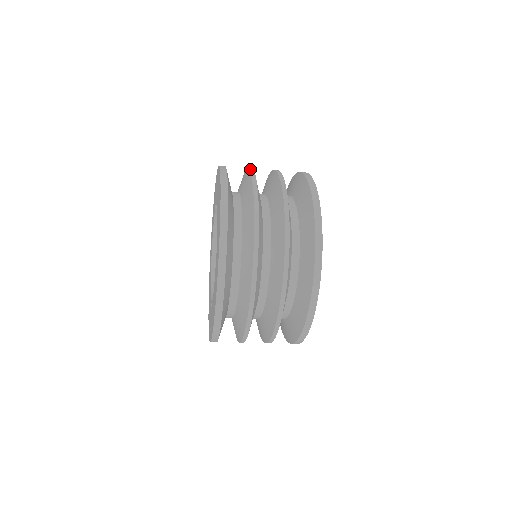
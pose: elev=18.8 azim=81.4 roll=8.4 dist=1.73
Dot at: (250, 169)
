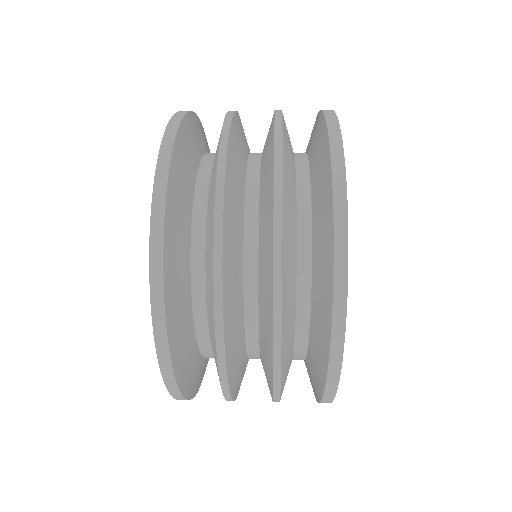
Dot at: (229, 111)
